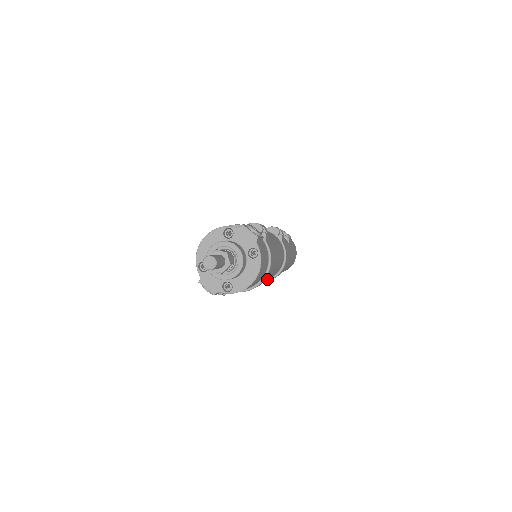
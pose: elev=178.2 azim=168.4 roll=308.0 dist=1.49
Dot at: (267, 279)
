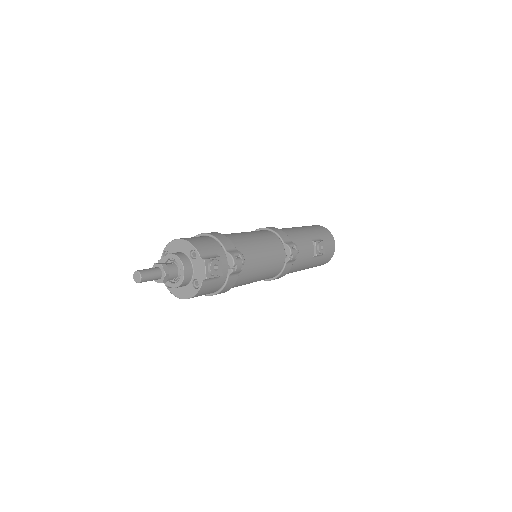
Dot at: occluded
